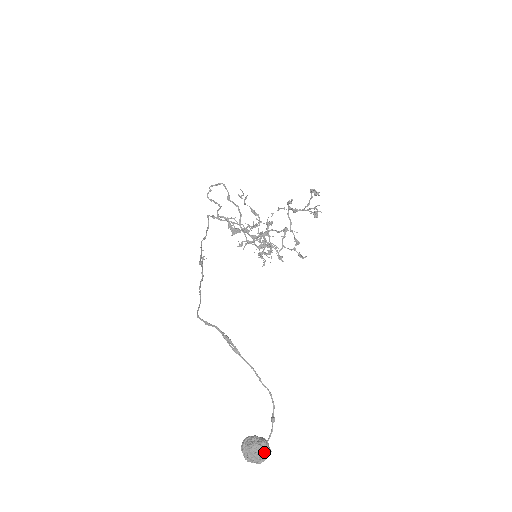
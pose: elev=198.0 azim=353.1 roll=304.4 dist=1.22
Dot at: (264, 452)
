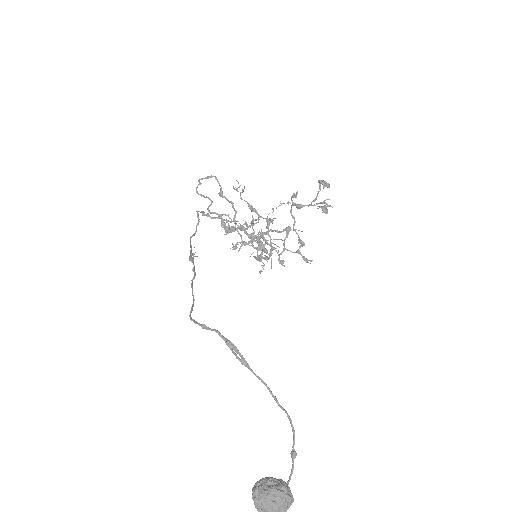
Dot at: (285, 500)
